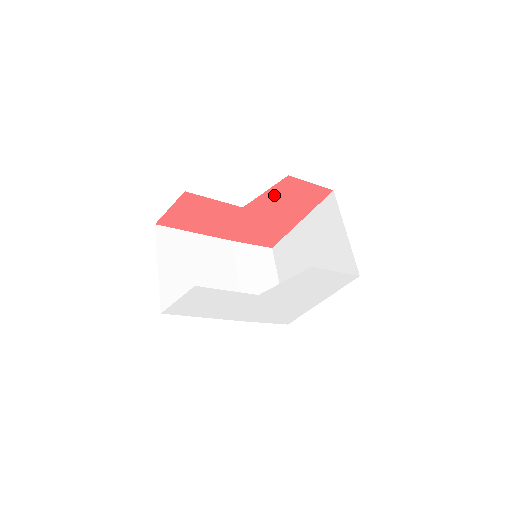
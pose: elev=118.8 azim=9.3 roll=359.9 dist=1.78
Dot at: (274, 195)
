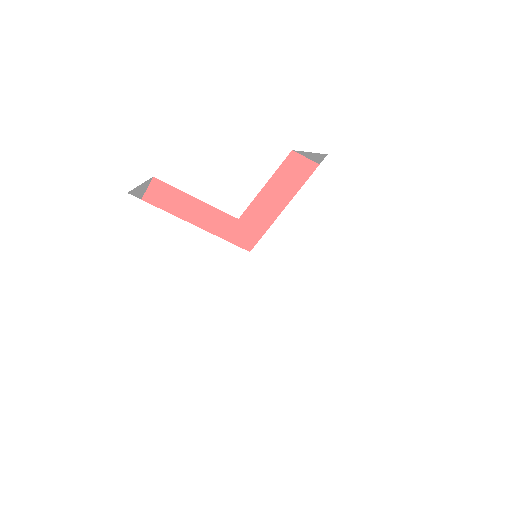
Dot at: (280, 193)
